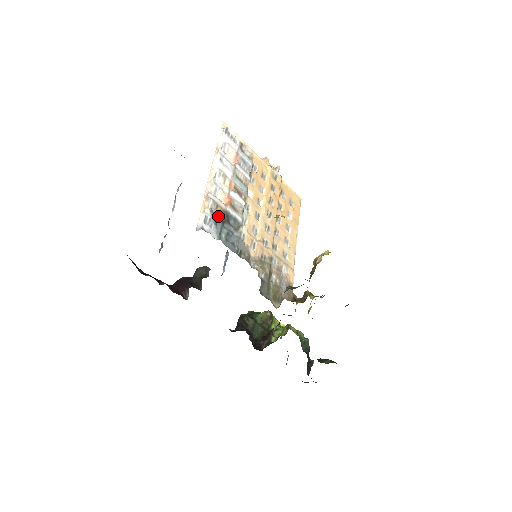
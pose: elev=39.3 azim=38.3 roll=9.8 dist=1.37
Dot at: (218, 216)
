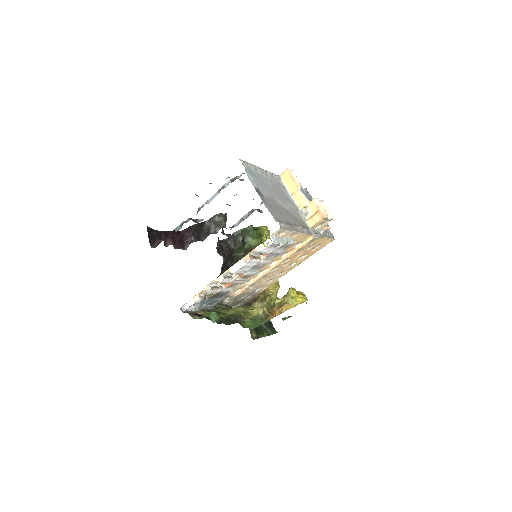
Dot at: (208, 298)
